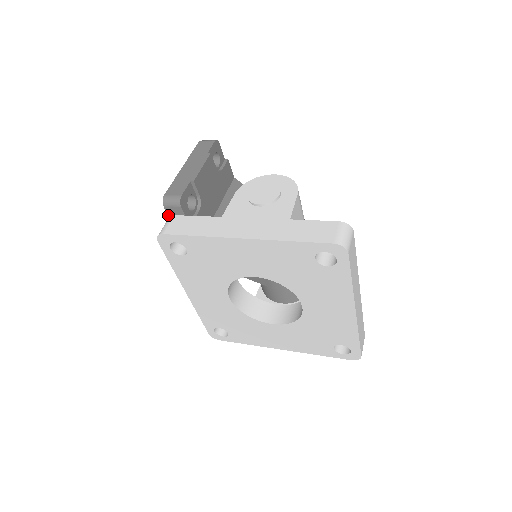
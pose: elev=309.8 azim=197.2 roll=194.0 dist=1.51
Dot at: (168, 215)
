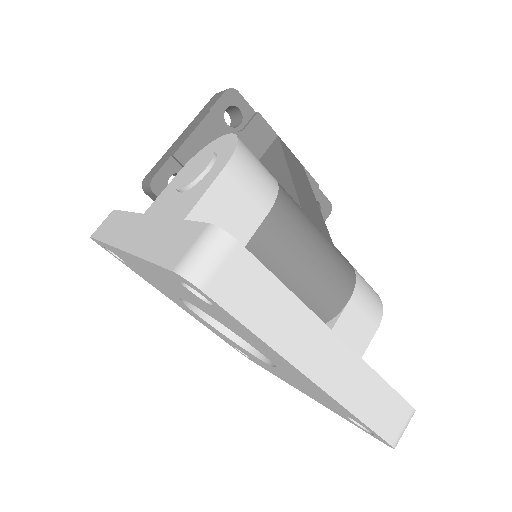
Dot at: occluded
